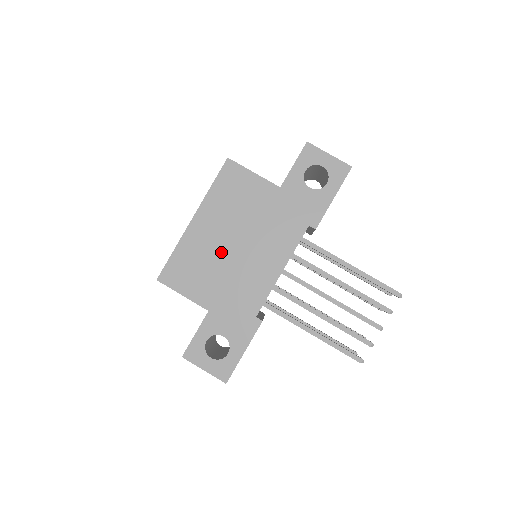
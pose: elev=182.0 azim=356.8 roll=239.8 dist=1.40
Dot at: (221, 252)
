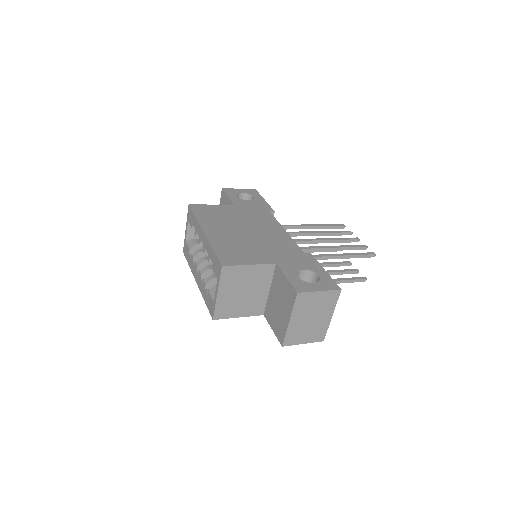
Dot at: (242, 237)
